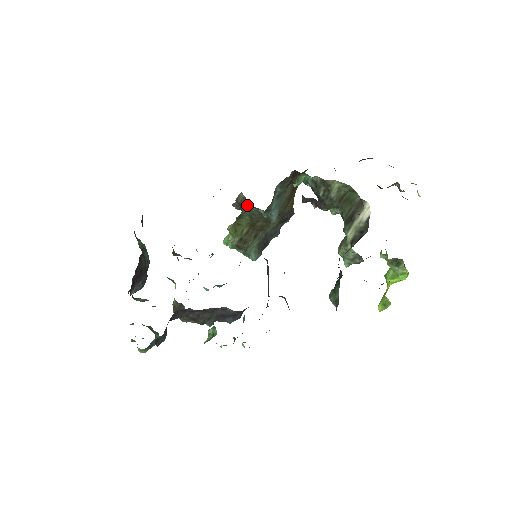
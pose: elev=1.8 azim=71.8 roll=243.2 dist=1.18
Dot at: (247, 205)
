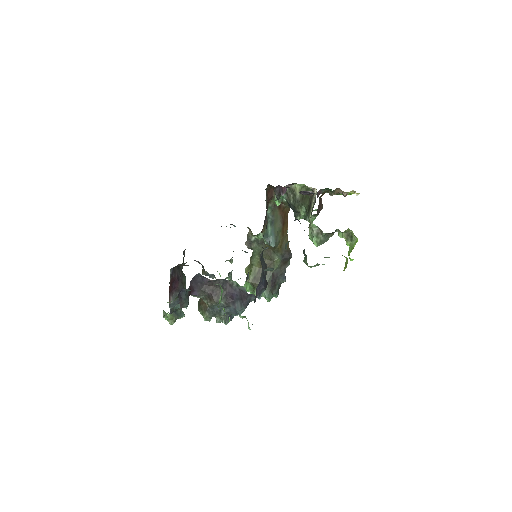
Dot at: (253, 235)
